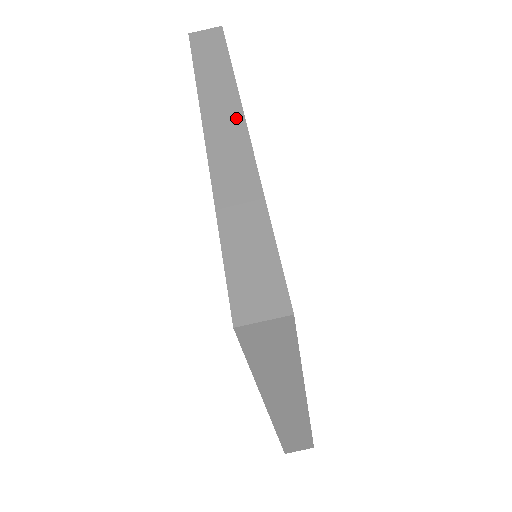
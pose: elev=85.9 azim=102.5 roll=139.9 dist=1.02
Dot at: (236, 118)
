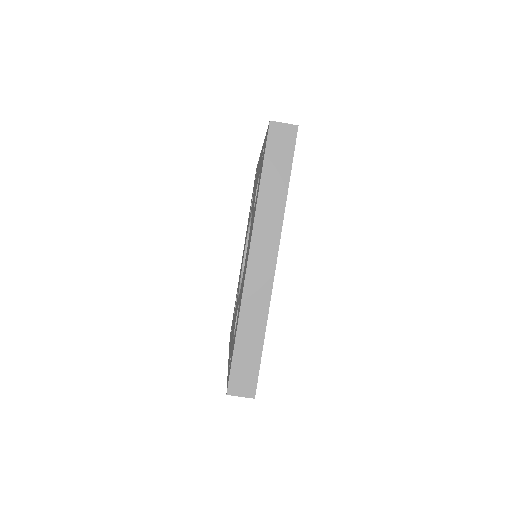
Dot at: (273, 249)
